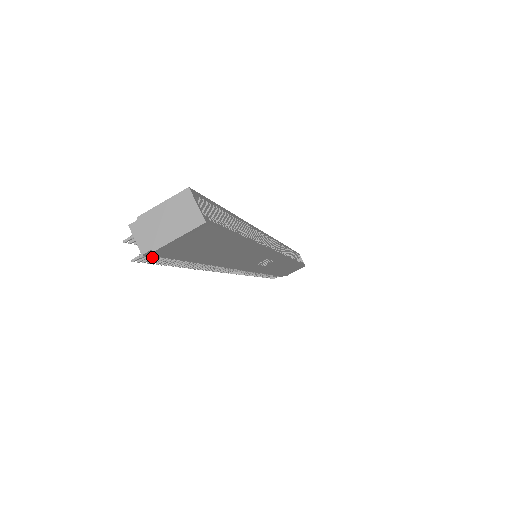
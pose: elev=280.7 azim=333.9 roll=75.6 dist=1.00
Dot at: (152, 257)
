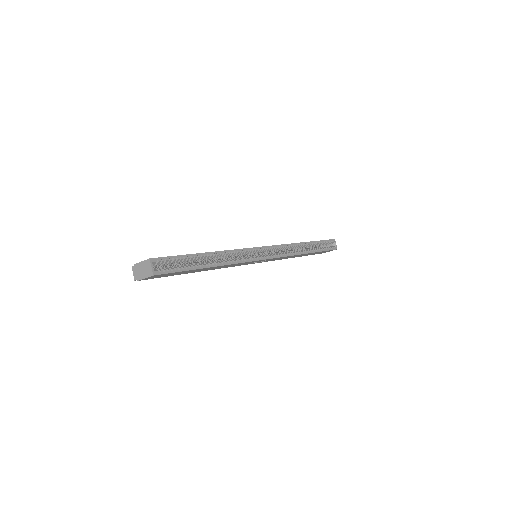
Dot at: occluded
